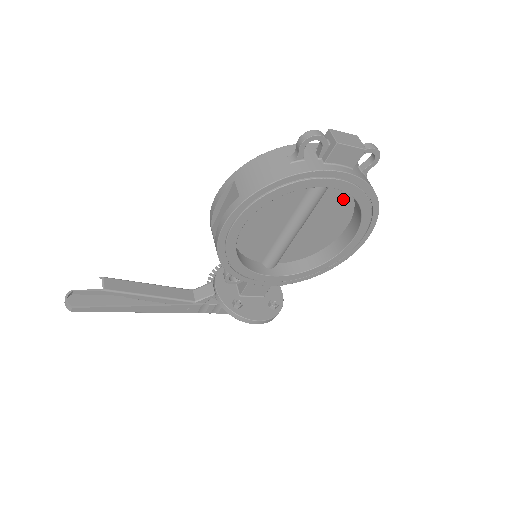
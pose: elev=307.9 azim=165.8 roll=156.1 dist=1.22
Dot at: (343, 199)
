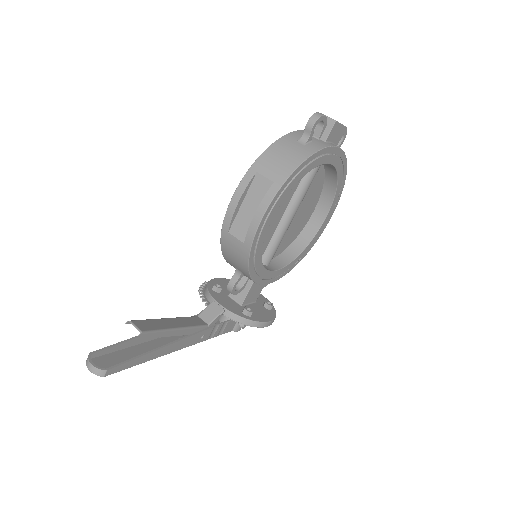
Dot at: (319, 181)
